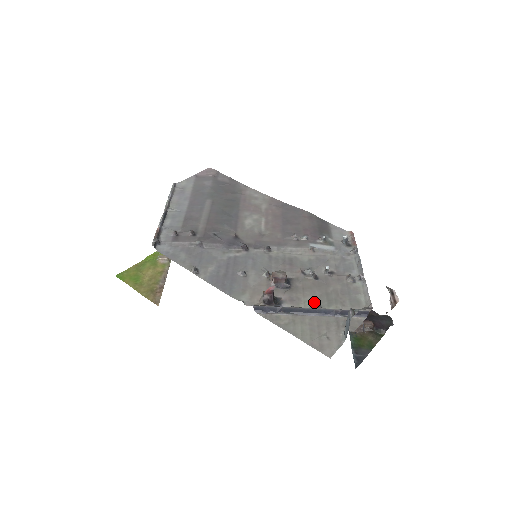
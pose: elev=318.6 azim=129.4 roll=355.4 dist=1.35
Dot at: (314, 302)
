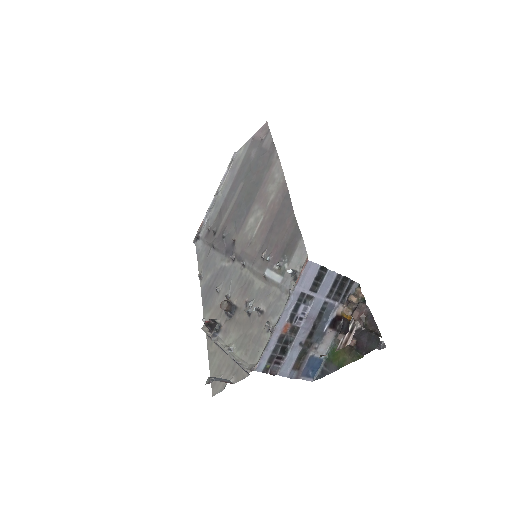
Dot at: (234, 340)
